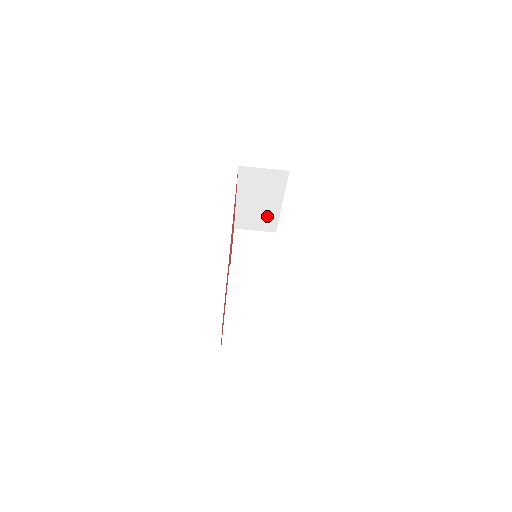
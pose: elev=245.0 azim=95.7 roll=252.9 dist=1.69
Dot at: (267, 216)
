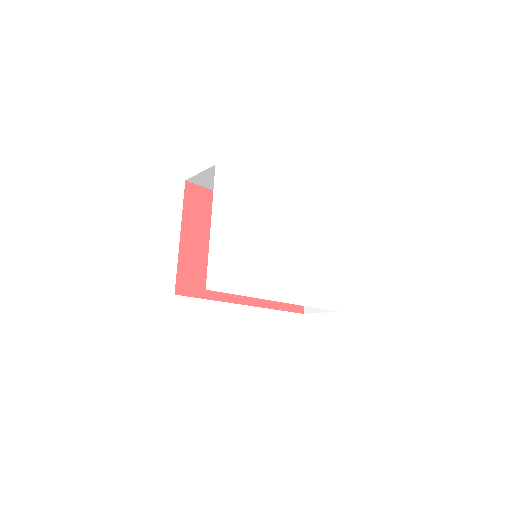
Dot at: occluded
